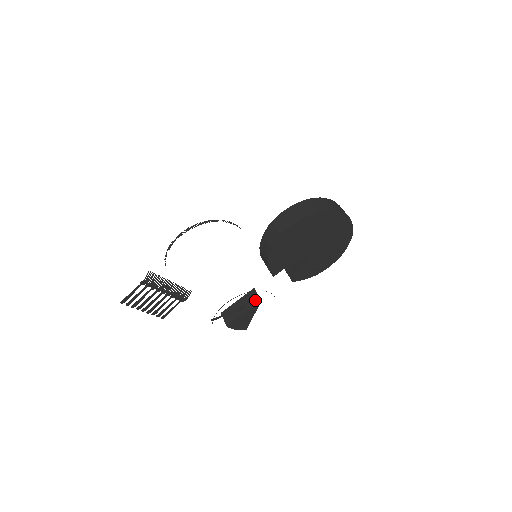
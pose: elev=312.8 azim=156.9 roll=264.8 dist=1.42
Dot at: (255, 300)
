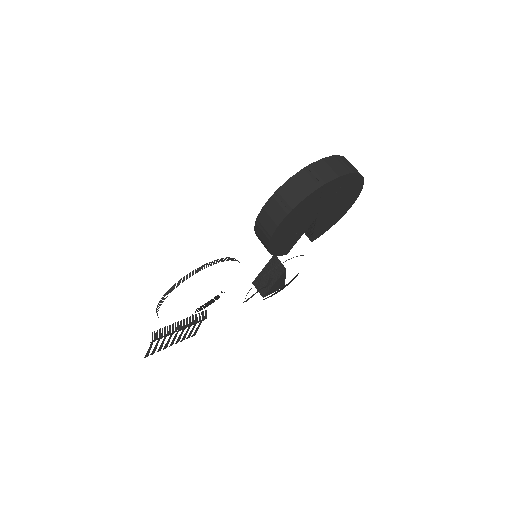
Dot at: (280, 268)
